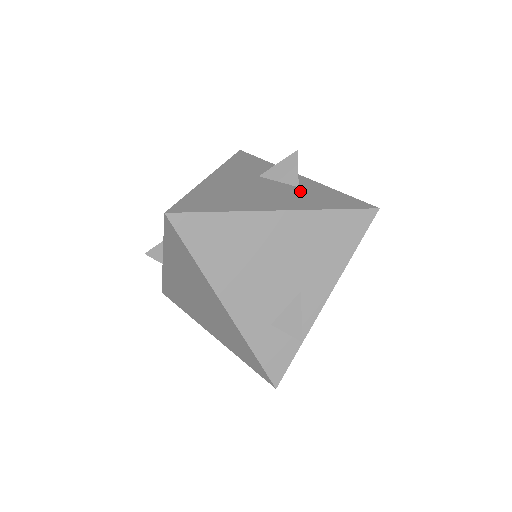
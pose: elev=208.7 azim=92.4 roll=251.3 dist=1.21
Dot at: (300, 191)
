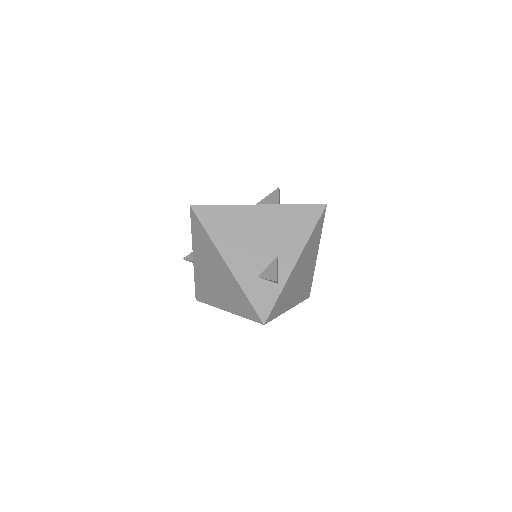
Dot at: occluded
